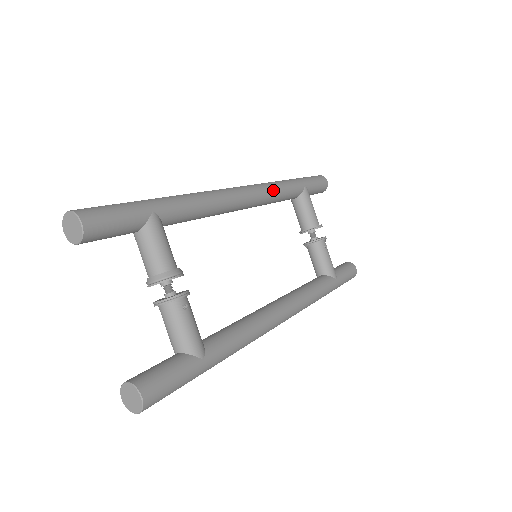
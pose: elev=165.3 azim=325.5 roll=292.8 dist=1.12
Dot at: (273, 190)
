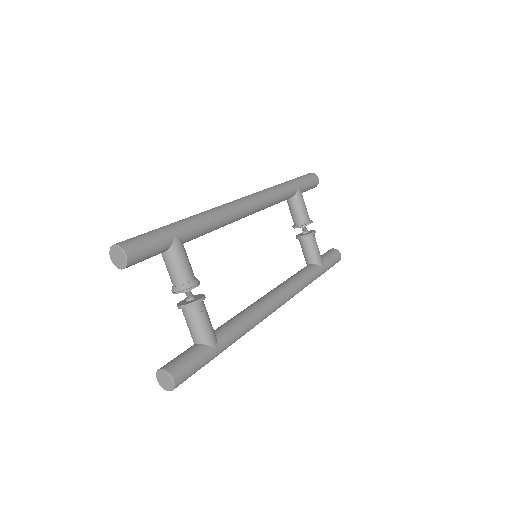
Dot at: (271, 197)
